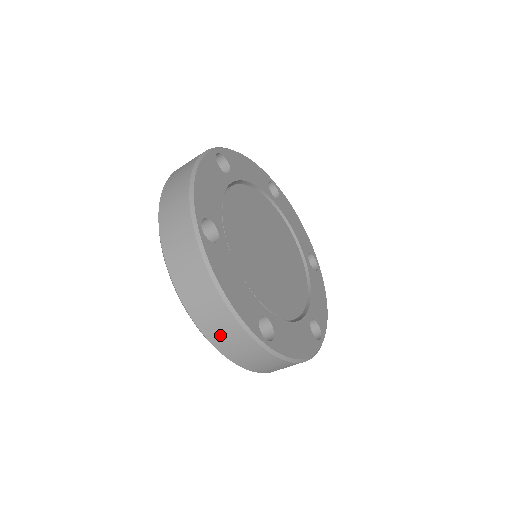
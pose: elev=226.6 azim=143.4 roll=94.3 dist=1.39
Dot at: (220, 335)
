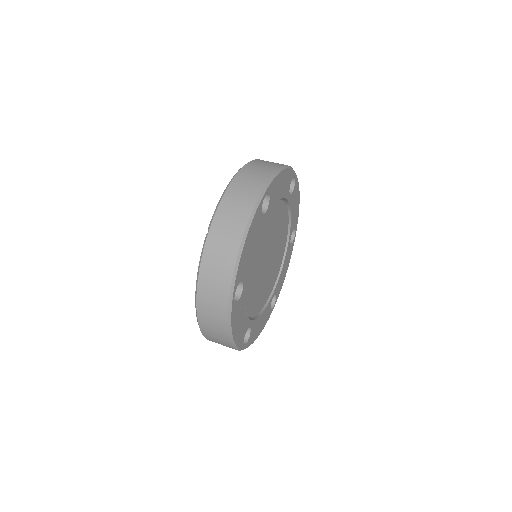
Dot at: (216, 342)
